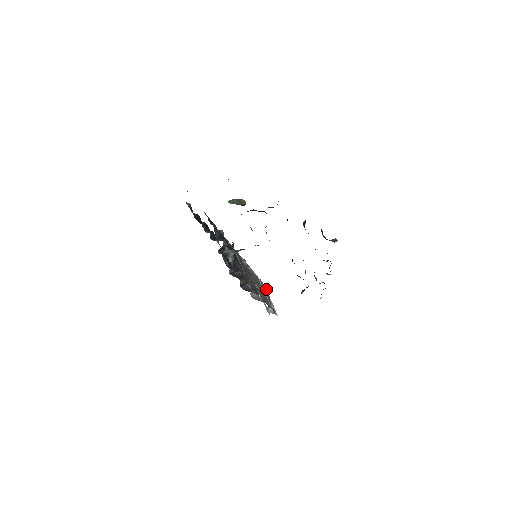
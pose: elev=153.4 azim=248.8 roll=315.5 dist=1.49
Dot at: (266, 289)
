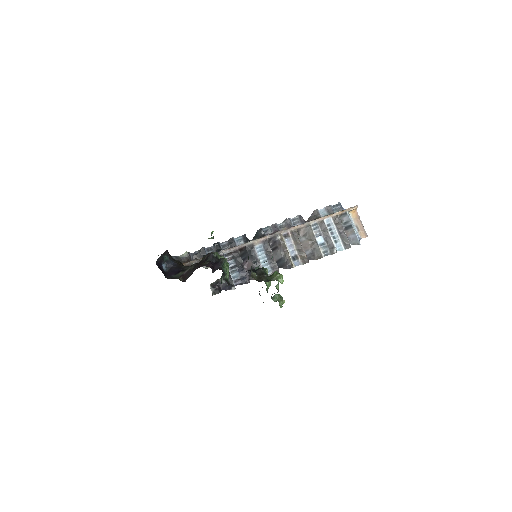
Dot at: (348, 217)
